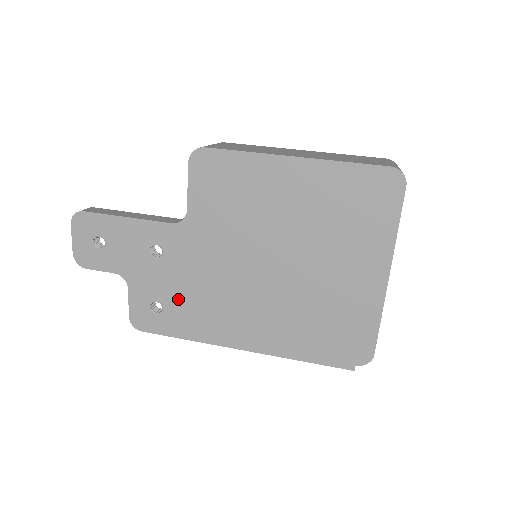
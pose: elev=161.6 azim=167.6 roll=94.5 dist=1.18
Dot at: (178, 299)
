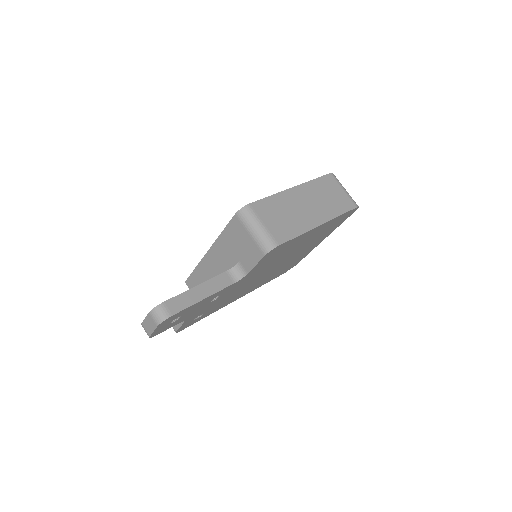
Dot at: (215, 306)
